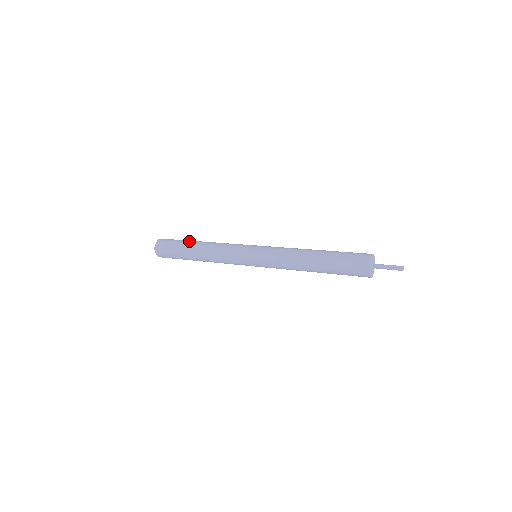
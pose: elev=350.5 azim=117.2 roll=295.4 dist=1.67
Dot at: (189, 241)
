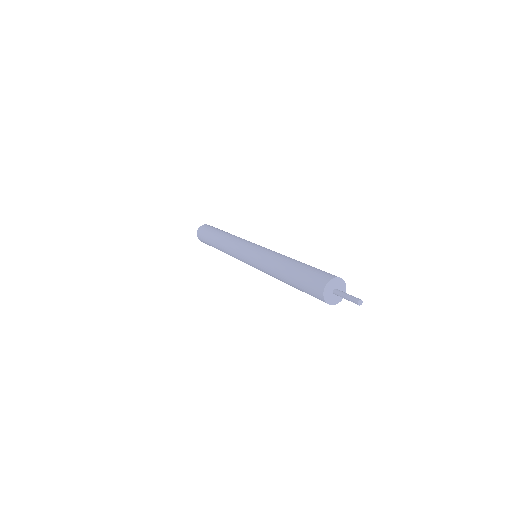
Dot at: (211, 238)
